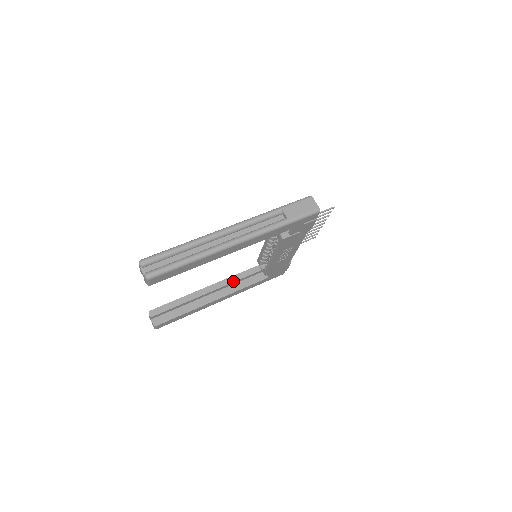
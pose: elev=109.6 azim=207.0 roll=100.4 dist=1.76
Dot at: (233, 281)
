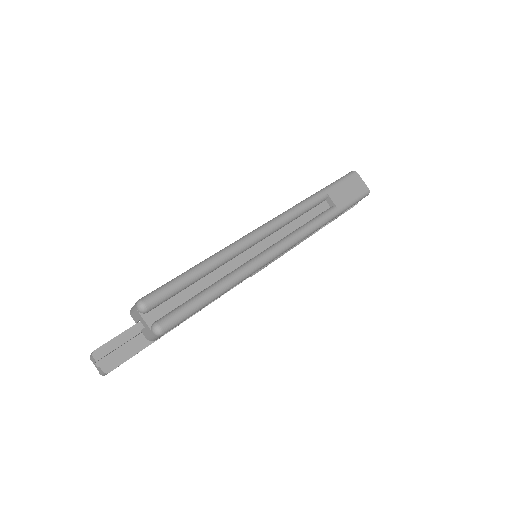
Dot at: occluded
